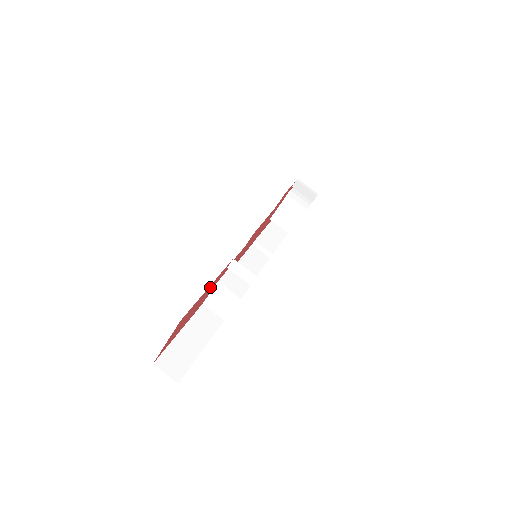
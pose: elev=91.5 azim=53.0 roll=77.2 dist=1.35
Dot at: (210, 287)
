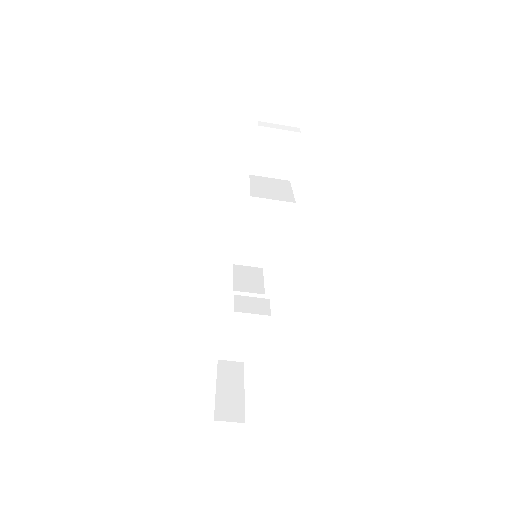
Dot at: occluded
